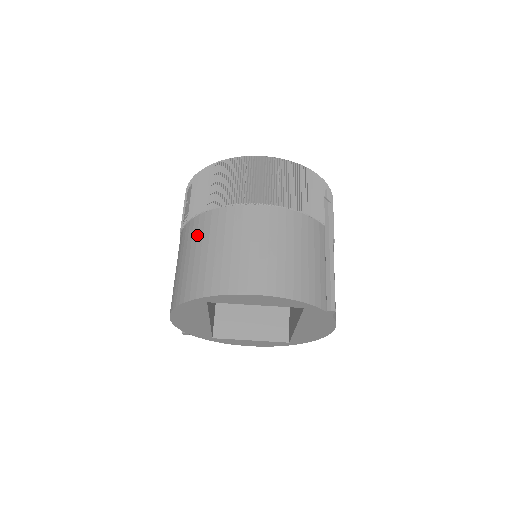
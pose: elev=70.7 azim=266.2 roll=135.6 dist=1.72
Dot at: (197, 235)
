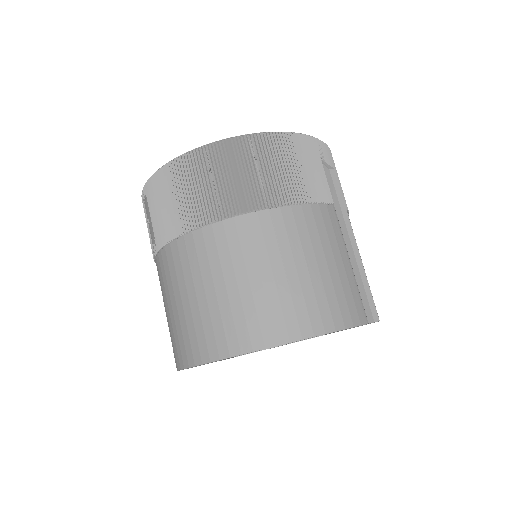
Dot at: (176, 274)
